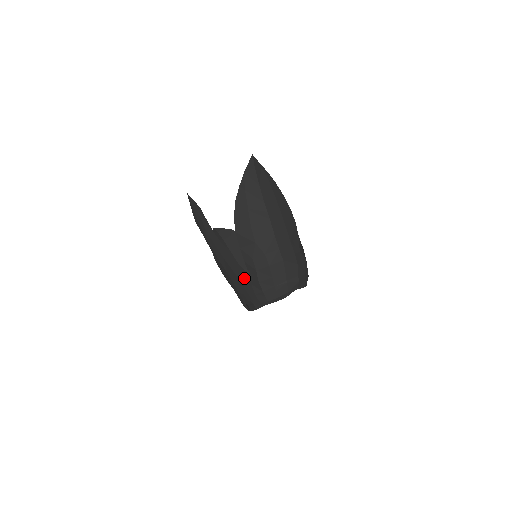
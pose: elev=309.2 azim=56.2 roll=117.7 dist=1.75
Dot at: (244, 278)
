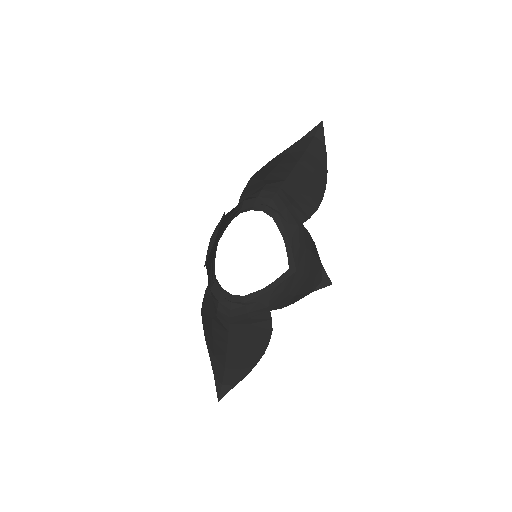
Dot at: occluded
